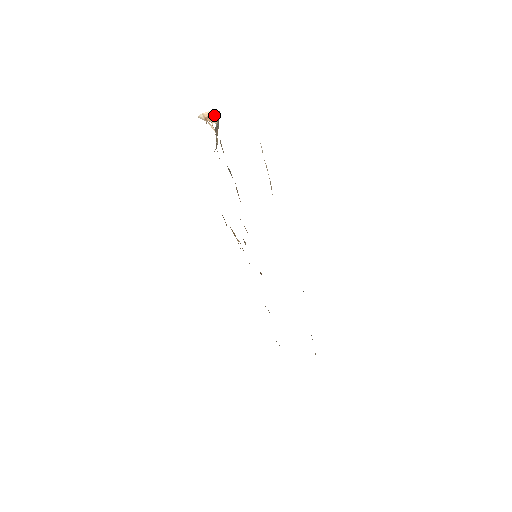
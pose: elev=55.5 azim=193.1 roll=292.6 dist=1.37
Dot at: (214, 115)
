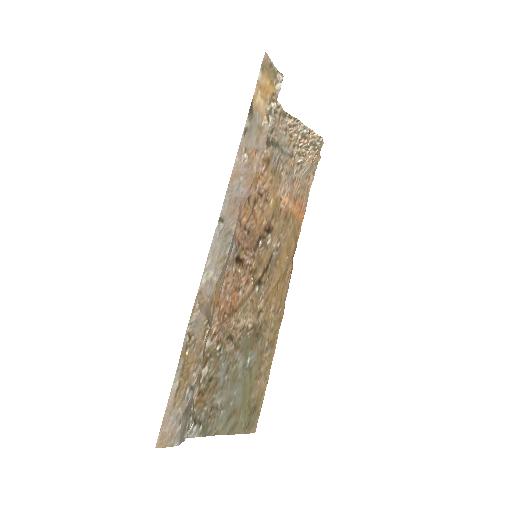
Dot at: (320, 144)
